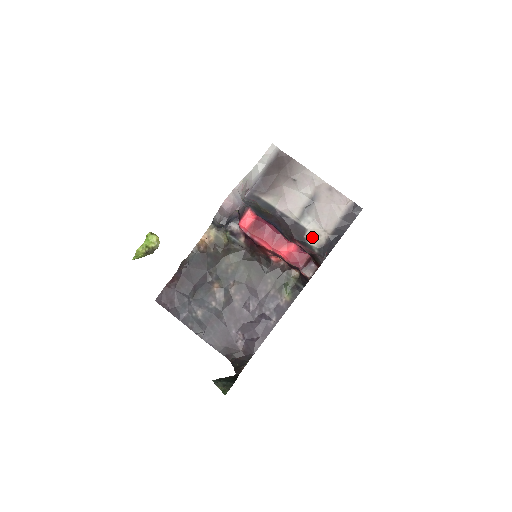
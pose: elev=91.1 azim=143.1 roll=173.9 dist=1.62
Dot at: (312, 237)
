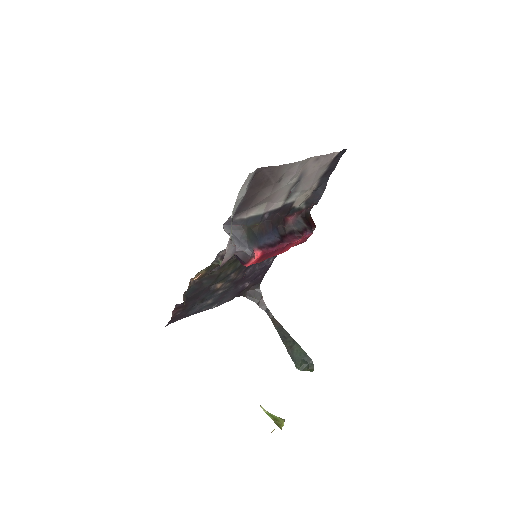
Dot at: (299, 202)
